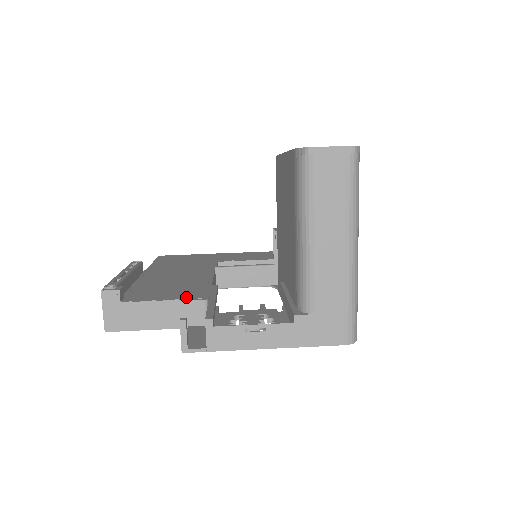
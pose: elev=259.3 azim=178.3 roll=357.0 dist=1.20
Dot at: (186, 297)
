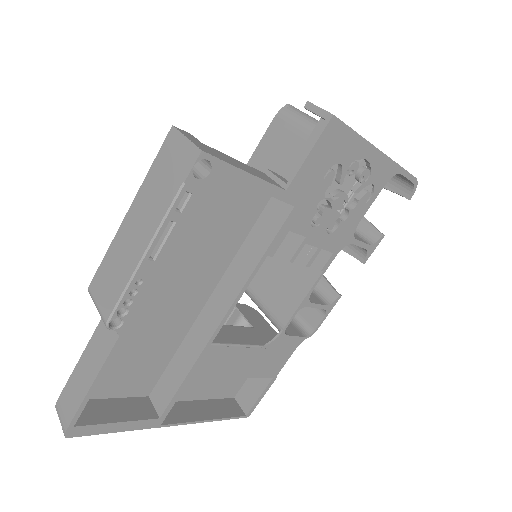
Dot at: occluded
